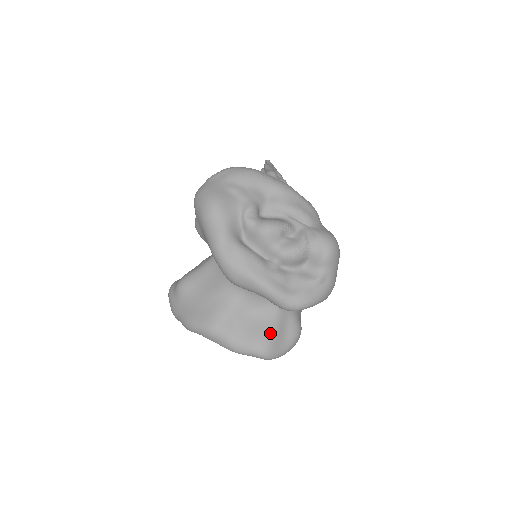
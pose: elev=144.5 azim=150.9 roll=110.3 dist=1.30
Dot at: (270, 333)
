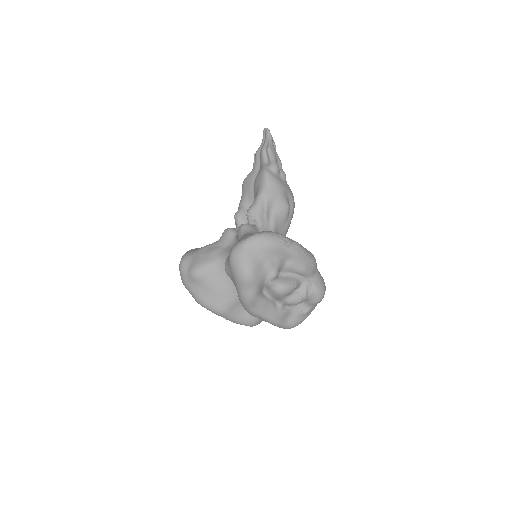
Dot at: occluded
